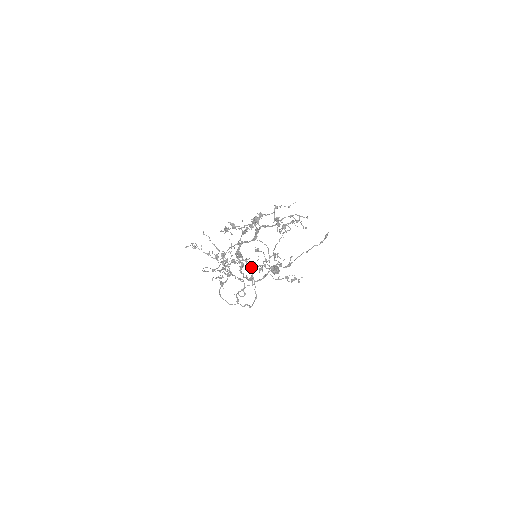
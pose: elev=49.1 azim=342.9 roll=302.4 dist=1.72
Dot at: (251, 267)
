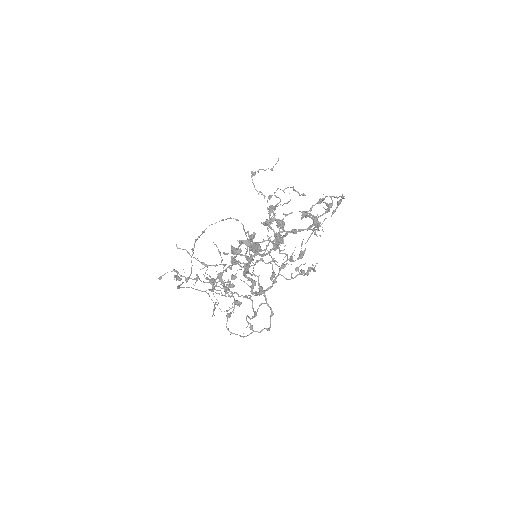
Dot at: occluded
